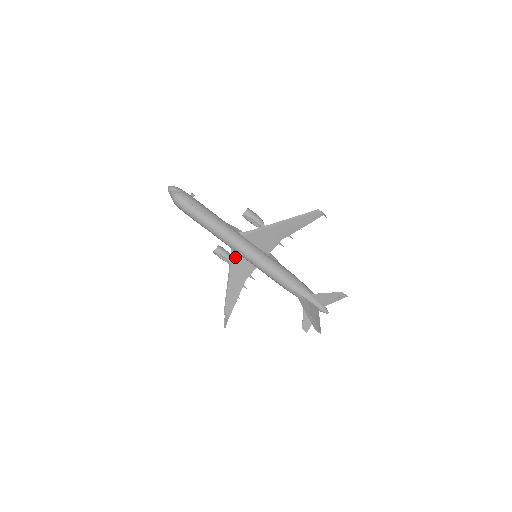
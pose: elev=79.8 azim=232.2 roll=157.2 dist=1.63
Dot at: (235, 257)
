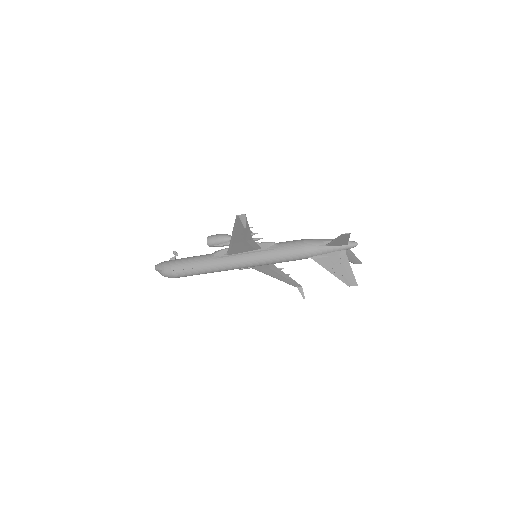
Dot at: occluded
